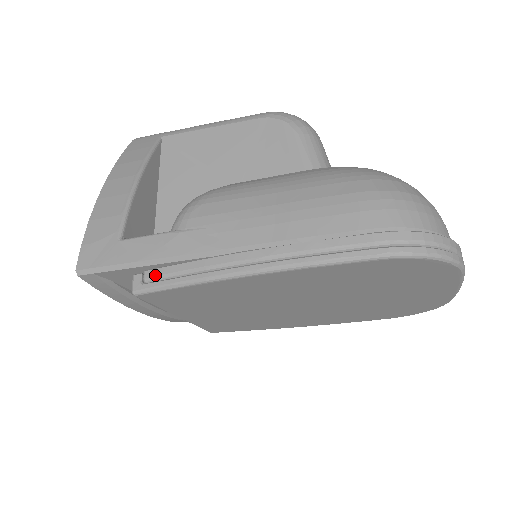
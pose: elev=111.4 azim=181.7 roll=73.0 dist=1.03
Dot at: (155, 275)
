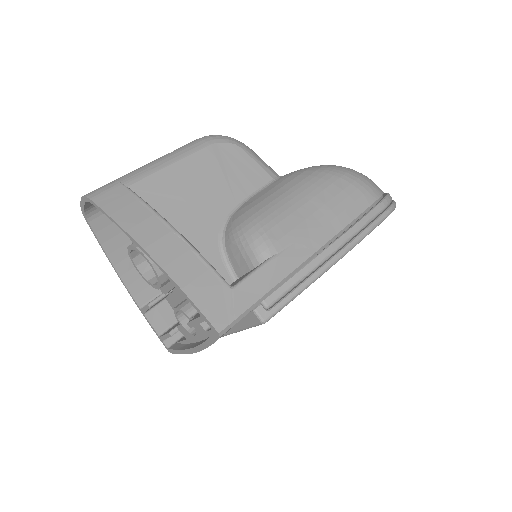
Dot at: (275, 298)
